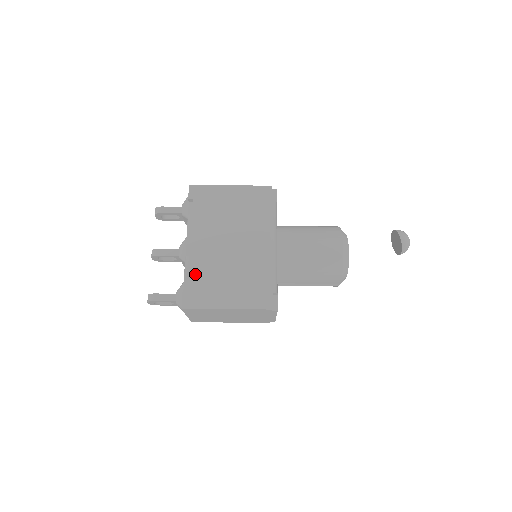
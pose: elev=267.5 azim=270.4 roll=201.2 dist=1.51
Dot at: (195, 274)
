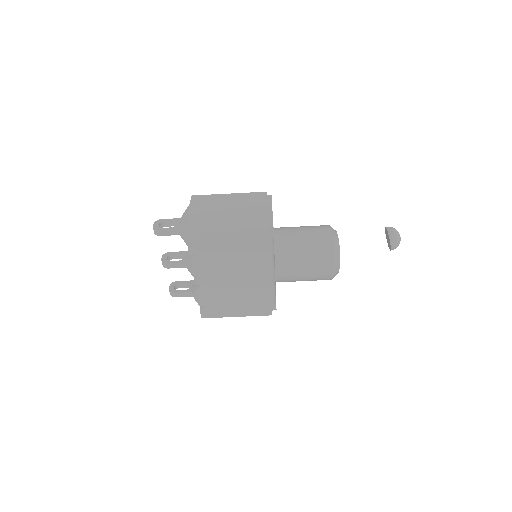
Dot at: (207, 298)
